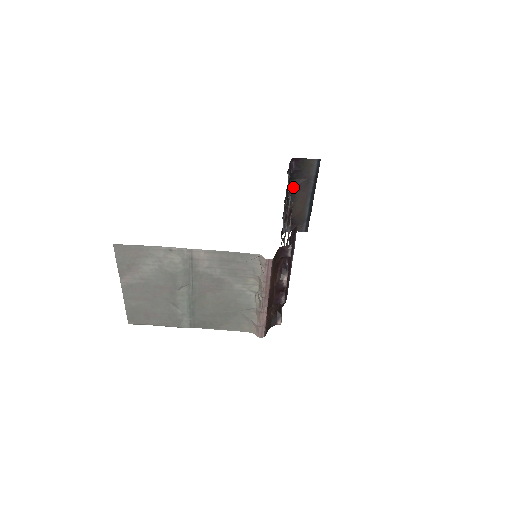
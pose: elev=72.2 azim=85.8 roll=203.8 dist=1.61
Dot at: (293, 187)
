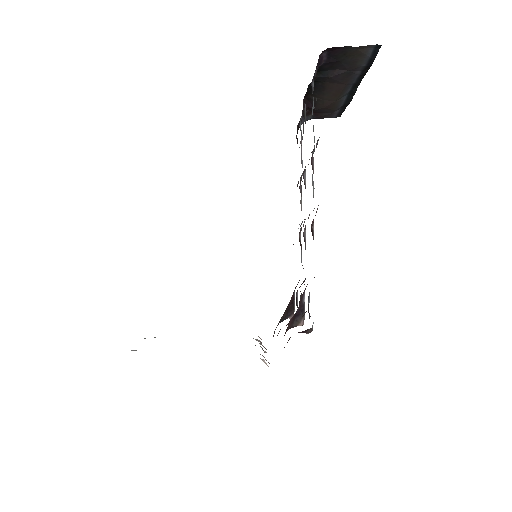
Dot at: (321, 79)
